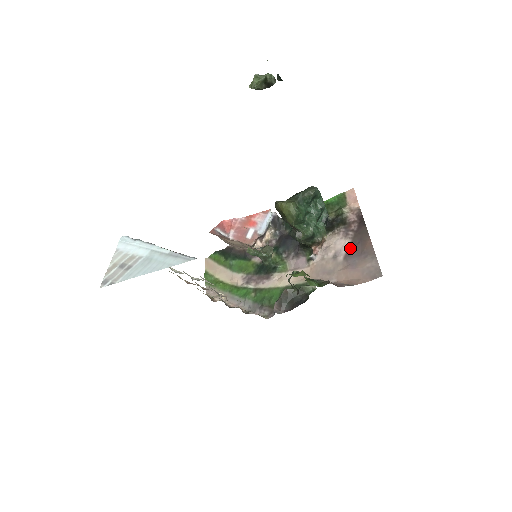
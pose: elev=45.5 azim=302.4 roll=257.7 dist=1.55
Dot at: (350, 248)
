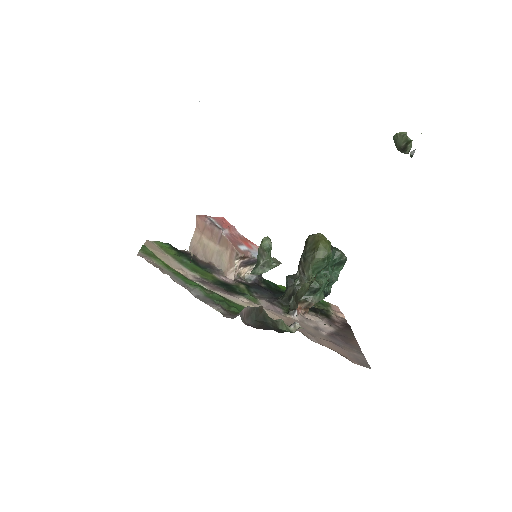
Dot at: (335, 333)
